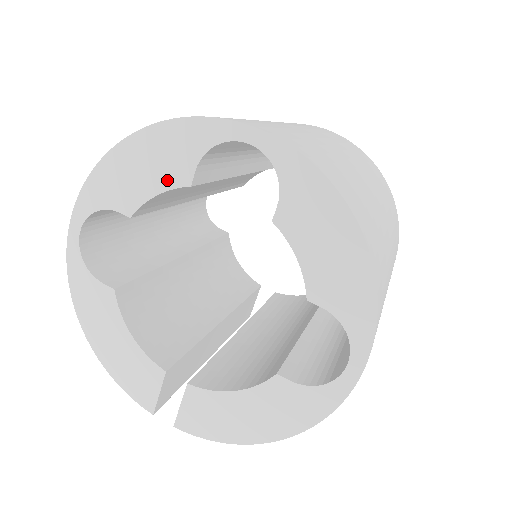
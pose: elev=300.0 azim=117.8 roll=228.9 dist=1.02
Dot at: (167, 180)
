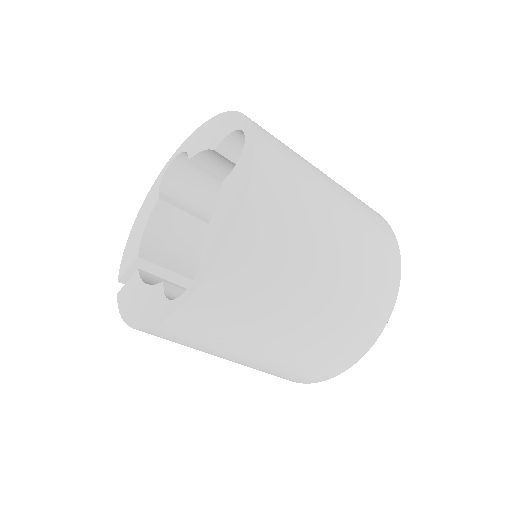
Dot at: (211, 143)
